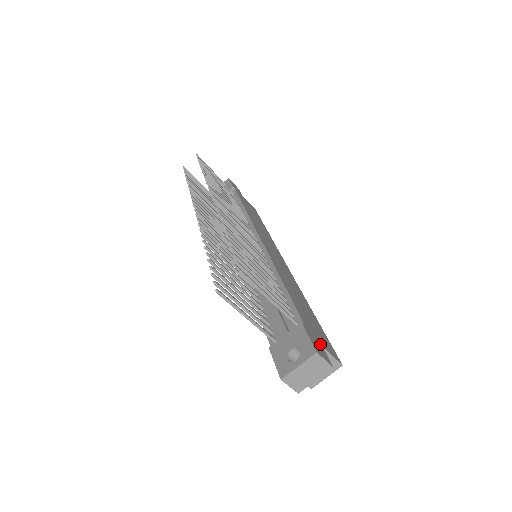
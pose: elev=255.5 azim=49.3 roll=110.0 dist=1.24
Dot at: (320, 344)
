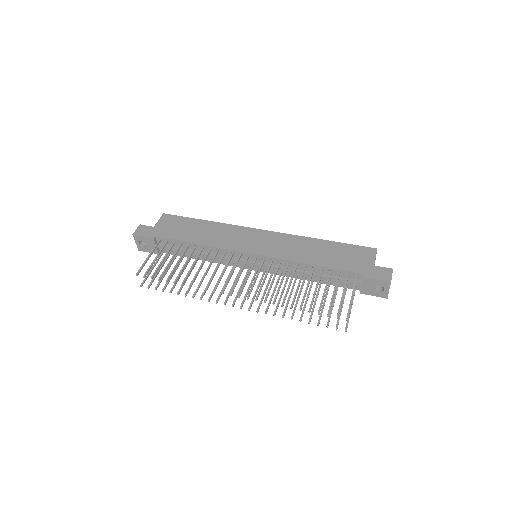
Dot at: (373, 267)
